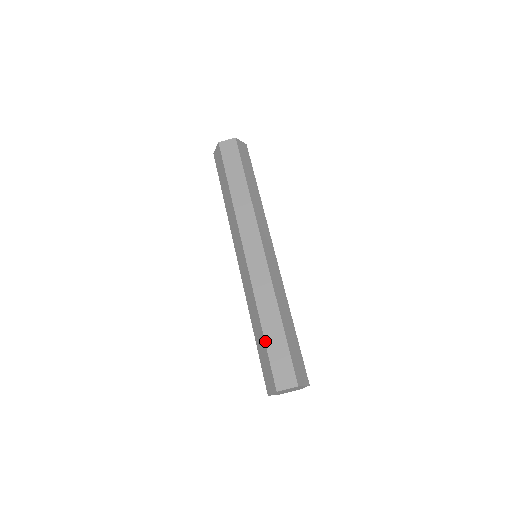
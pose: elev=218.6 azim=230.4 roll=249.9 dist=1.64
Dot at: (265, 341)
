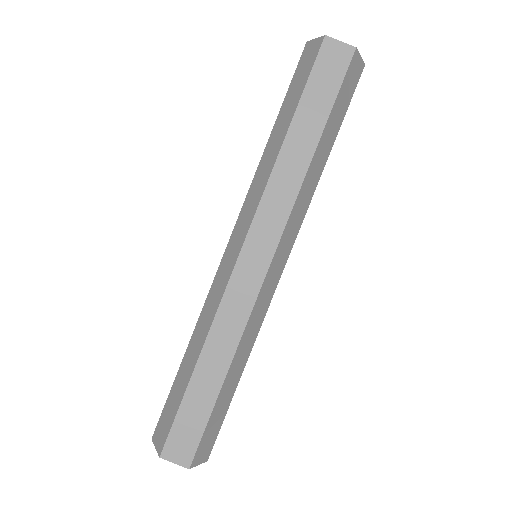
Dot at: (176, 375)
